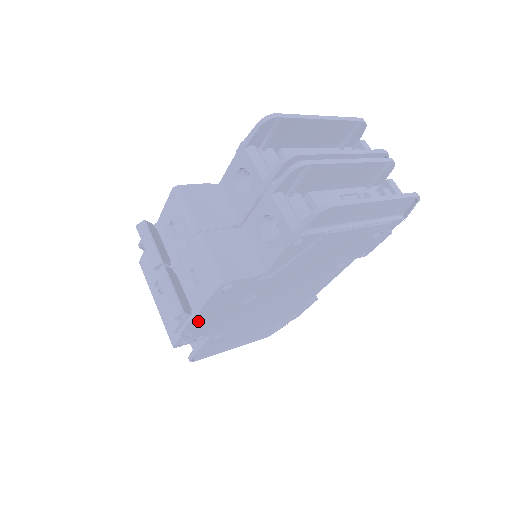
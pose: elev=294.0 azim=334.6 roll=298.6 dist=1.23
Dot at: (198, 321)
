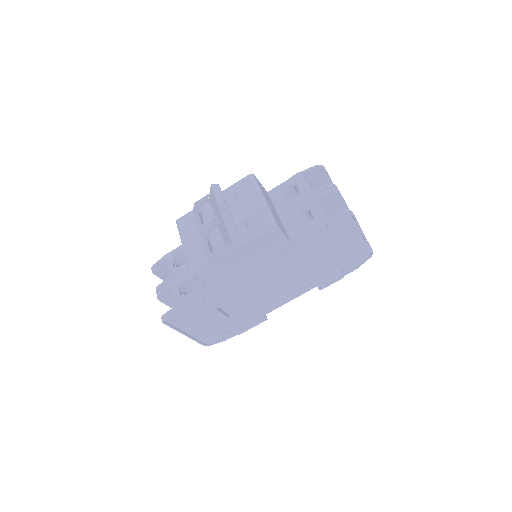
Dot at: (231, 257)
